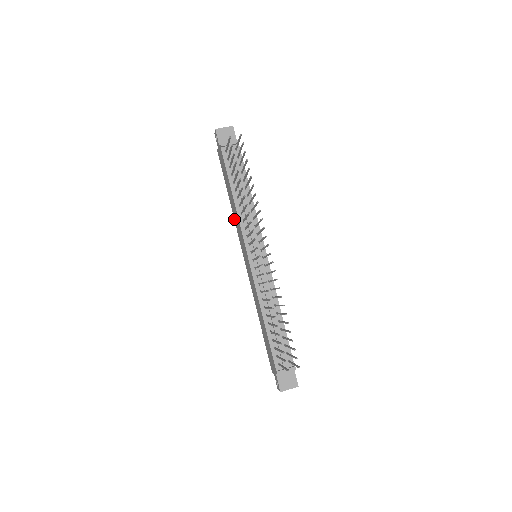
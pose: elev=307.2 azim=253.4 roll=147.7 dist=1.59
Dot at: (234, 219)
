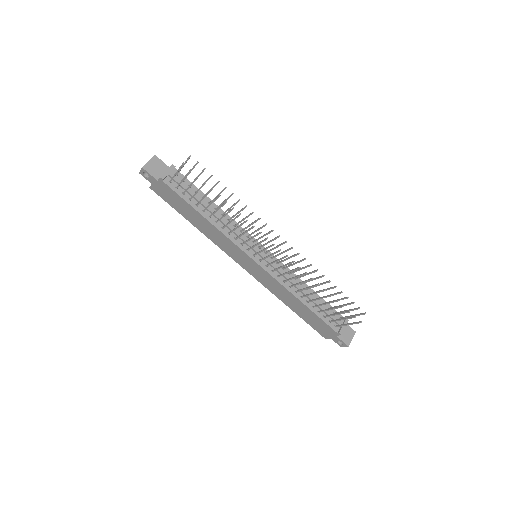
Dot at: occluded
